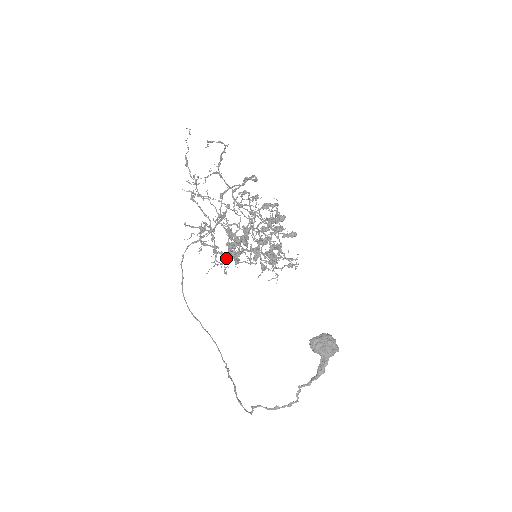
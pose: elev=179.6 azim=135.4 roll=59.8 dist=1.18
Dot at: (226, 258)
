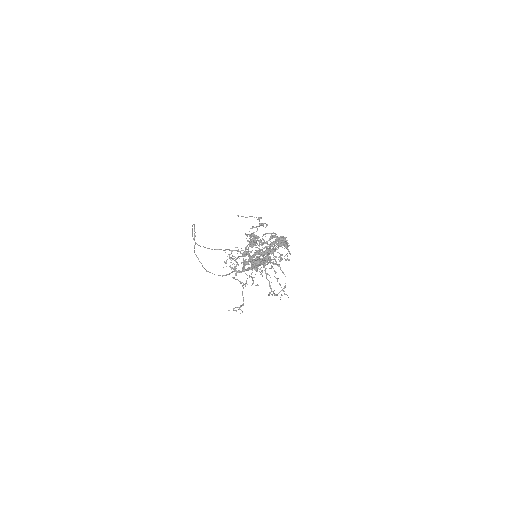
Dot at: occluded
